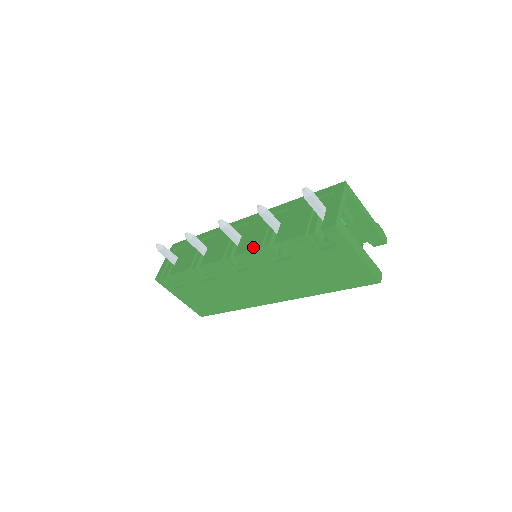
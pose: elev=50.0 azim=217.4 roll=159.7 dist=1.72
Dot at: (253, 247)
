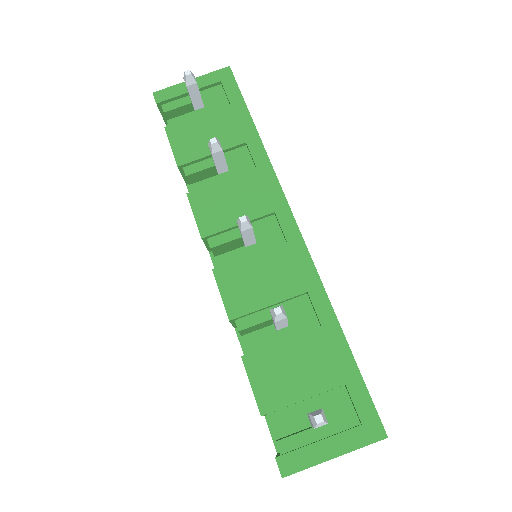
Dot at: (229, 301)
